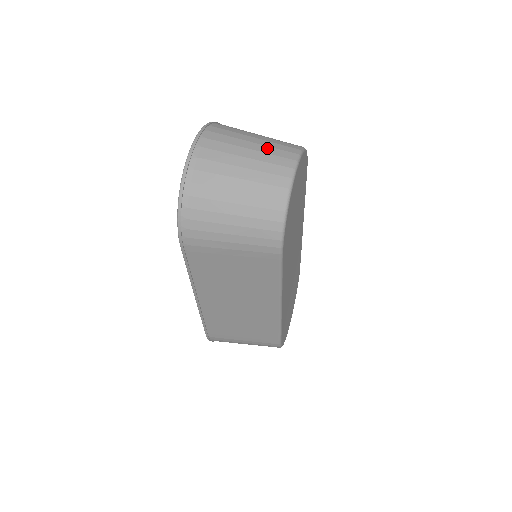
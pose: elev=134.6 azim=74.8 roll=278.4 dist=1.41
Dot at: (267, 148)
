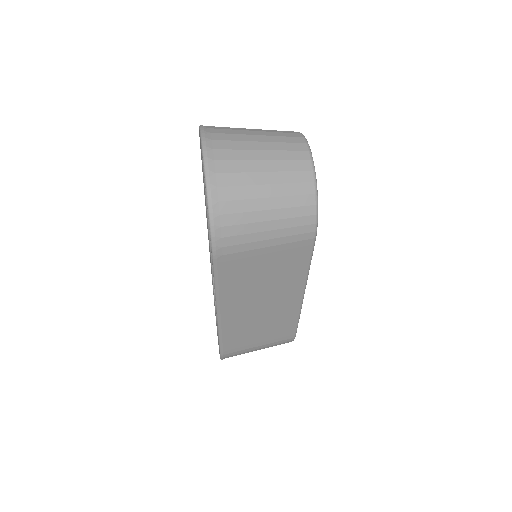
Dot at: (274, 138)
